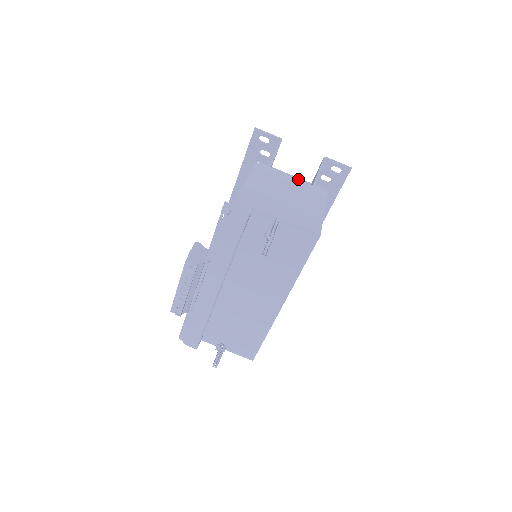
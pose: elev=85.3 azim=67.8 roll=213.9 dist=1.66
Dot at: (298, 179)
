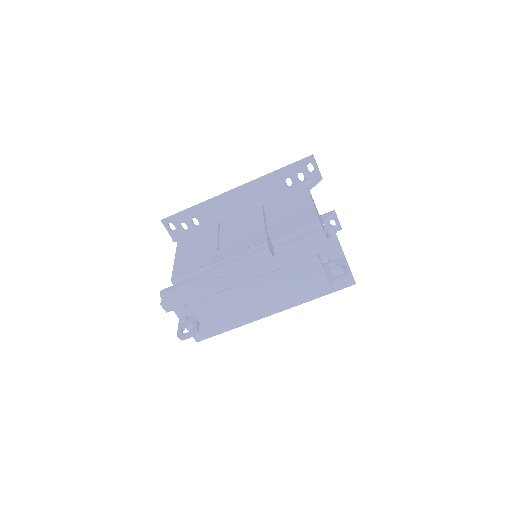
Dot at: occluded
